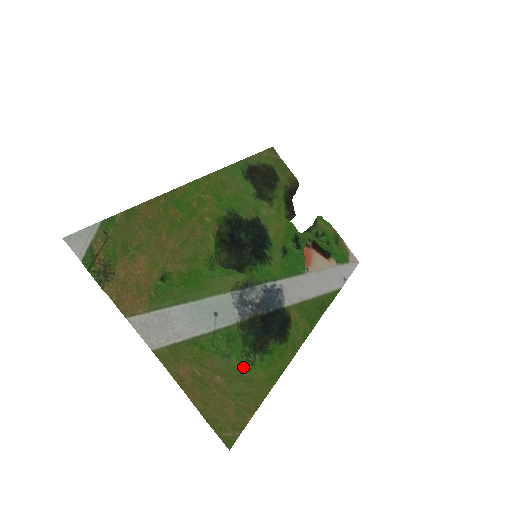
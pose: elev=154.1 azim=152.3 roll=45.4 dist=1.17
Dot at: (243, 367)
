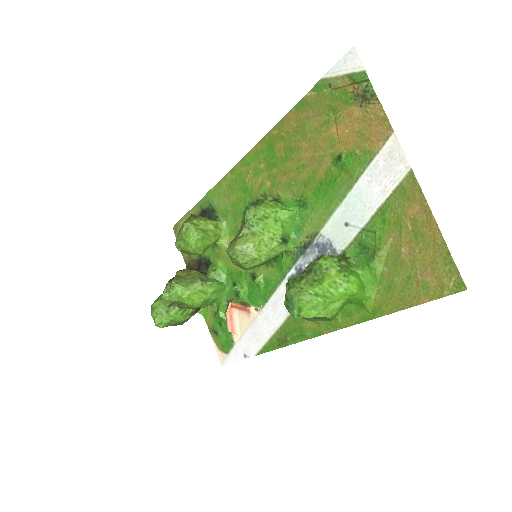
Dot at: (379, 274)
